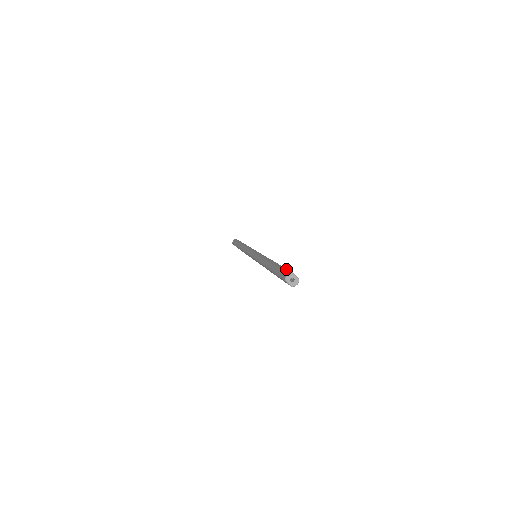
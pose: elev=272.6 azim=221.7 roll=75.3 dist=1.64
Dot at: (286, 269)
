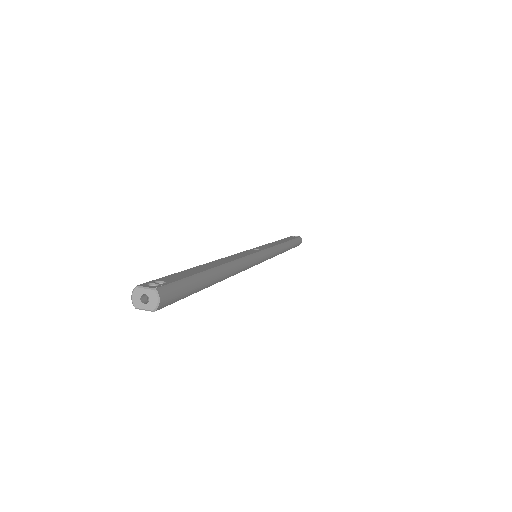
Dot at: (154, 280)
